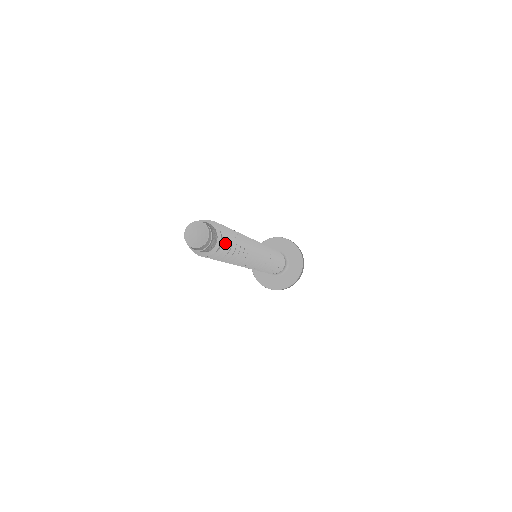
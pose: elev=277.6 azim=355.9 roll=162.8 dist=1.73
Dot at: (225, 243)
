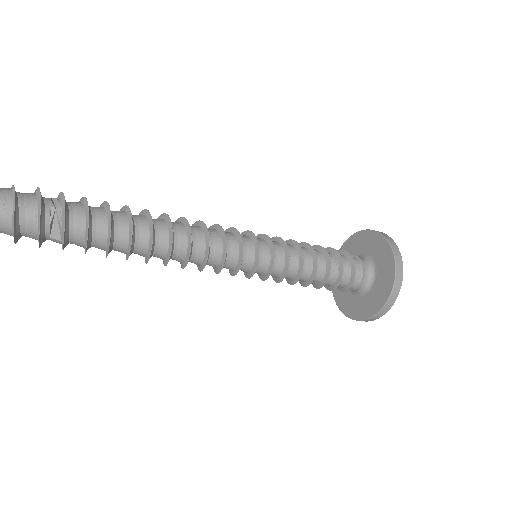
Dot at: (39, 220)
